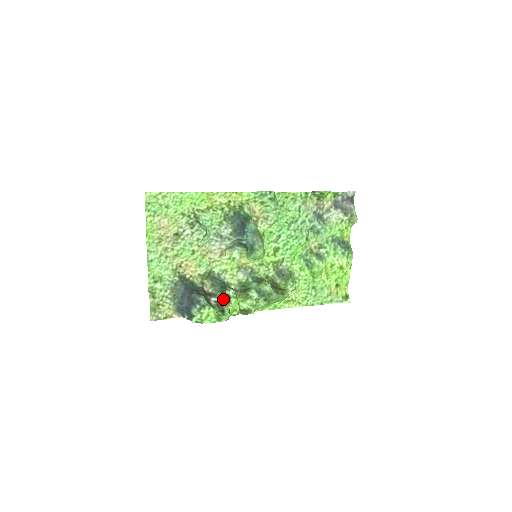
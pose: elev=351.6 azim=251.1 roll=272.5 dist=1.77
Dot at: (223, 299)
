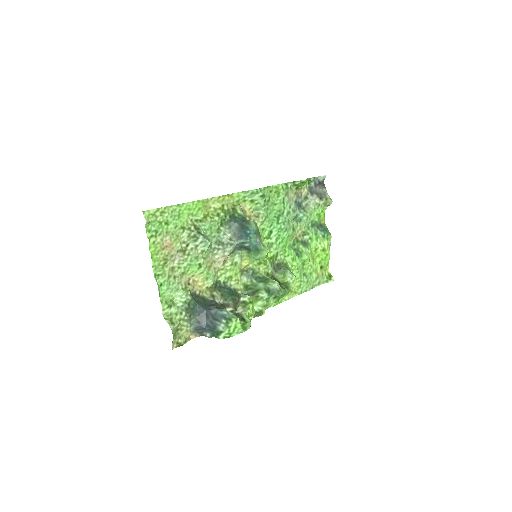
Dot at: (239, 307)
